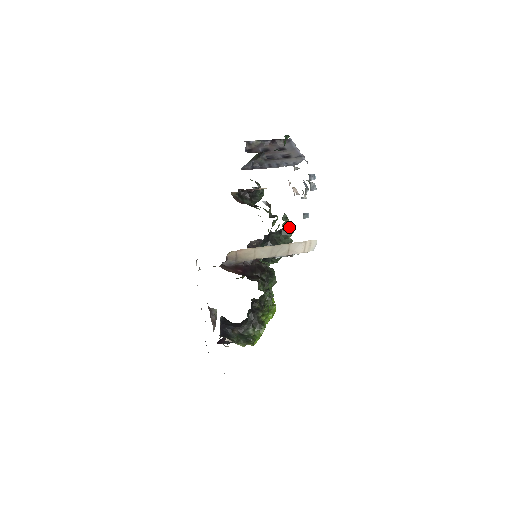
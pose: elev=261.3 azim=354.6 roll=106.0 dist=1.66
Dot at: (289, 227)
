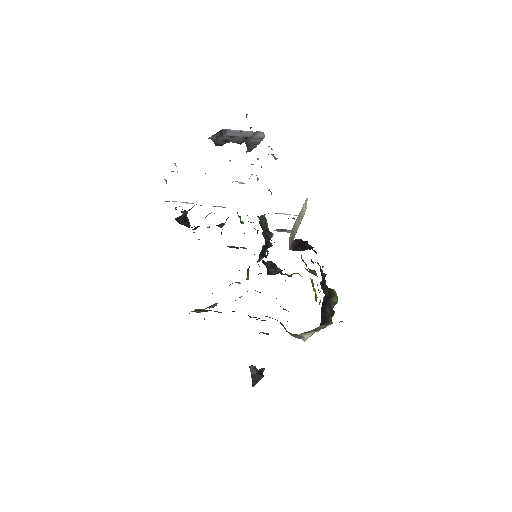
Dot at: occluded
